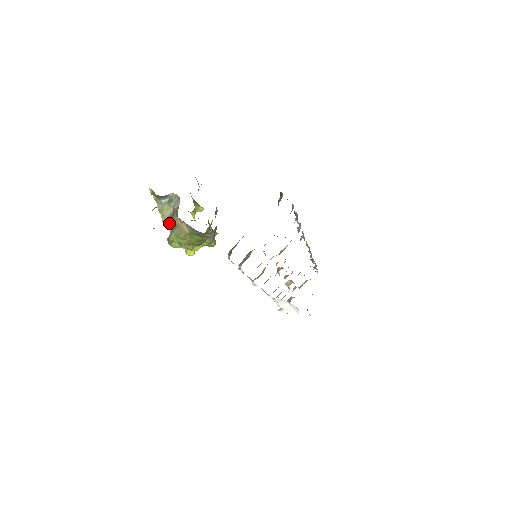
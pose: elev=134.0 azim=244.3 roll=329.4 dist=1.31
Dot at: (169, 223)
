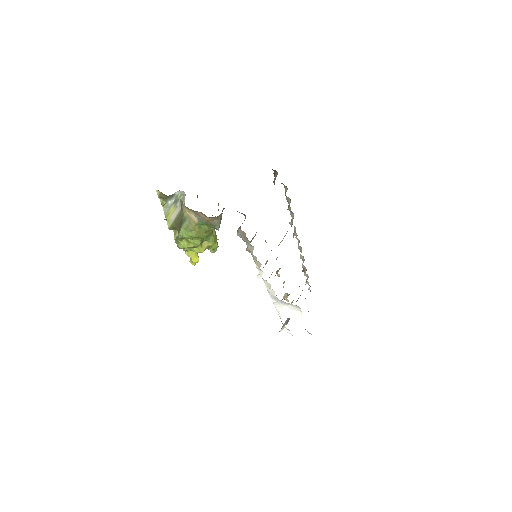
Dot at: occluded
